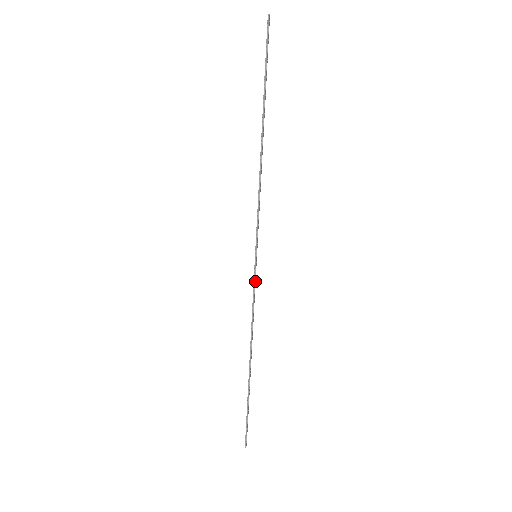
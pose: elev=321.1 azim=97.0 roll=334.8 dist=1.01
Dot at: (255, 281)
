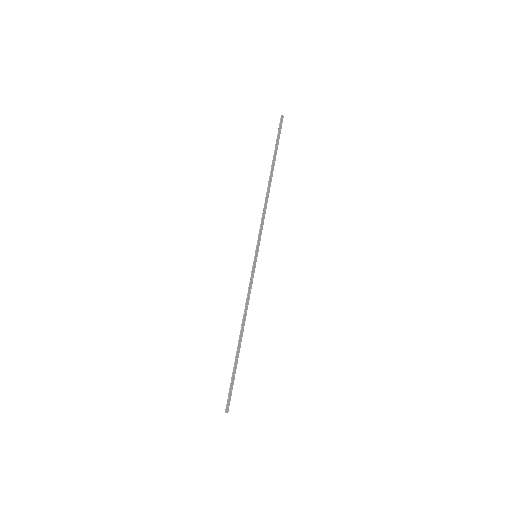
Dot at: (253, 274)
